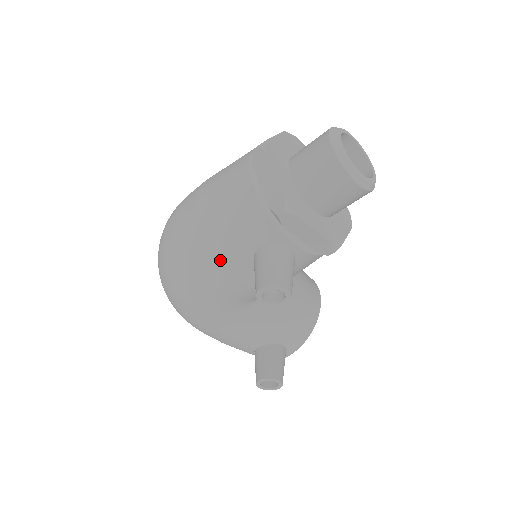
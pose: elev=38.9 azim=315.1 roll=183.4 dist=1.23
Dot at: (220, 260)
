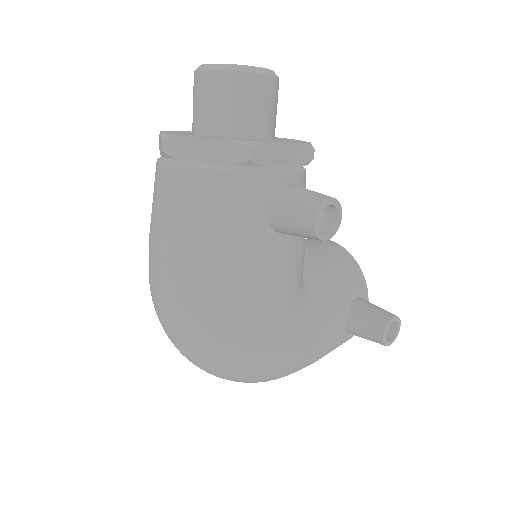
Dot at: (248, 265)
